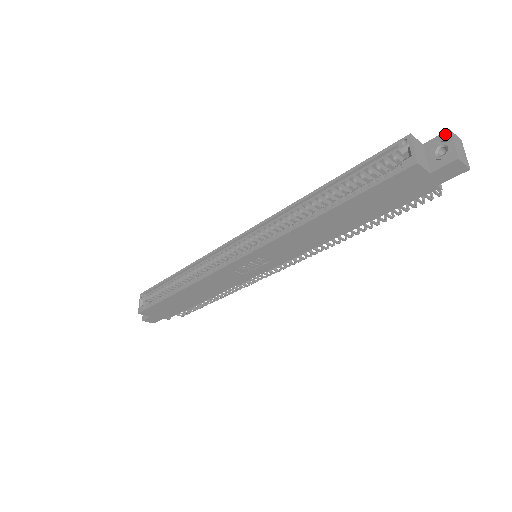
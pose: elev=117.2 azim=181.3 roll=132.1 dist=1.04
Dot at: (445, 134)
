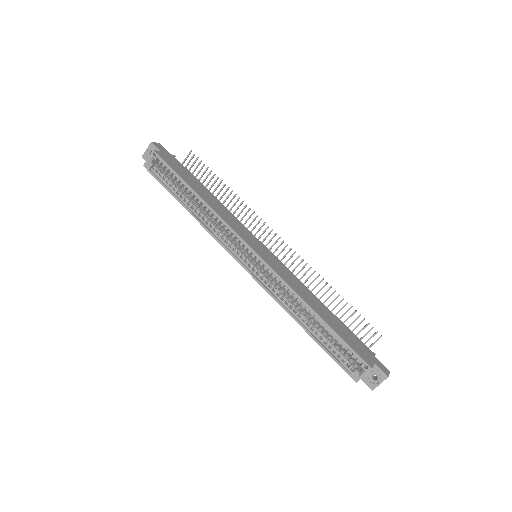
Dot at: (385, 376)
